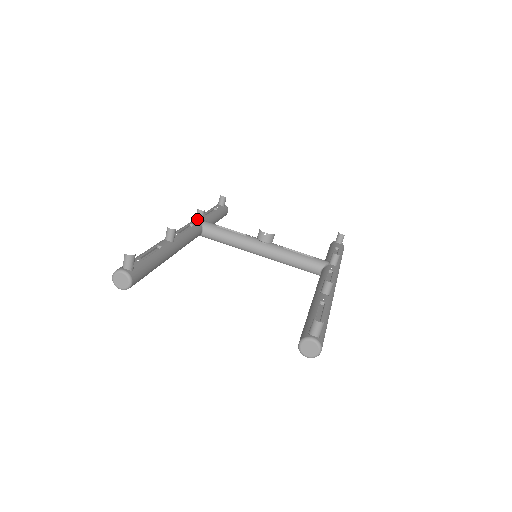
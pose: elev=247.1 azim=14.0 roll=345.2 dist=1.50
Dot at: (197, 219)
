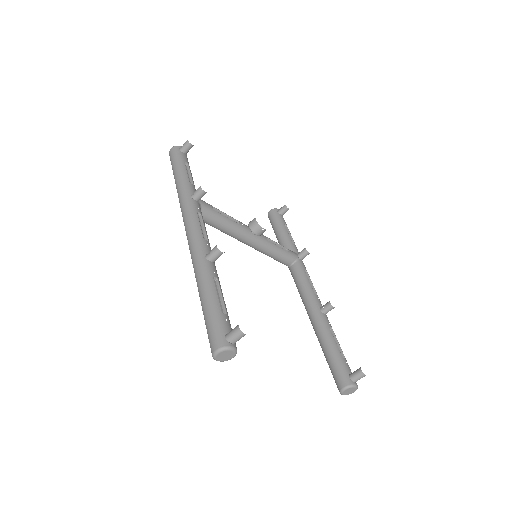
Dot at: (196, 199)
